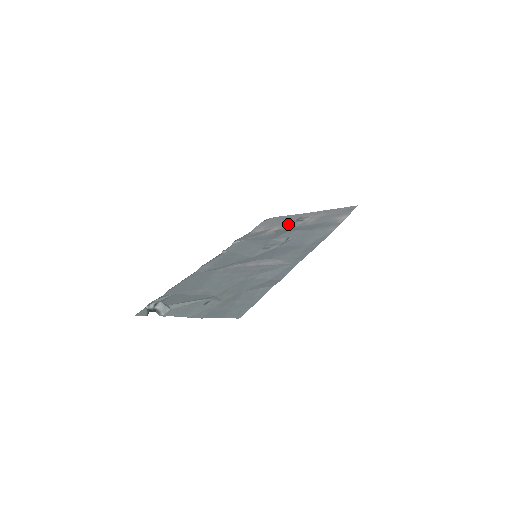
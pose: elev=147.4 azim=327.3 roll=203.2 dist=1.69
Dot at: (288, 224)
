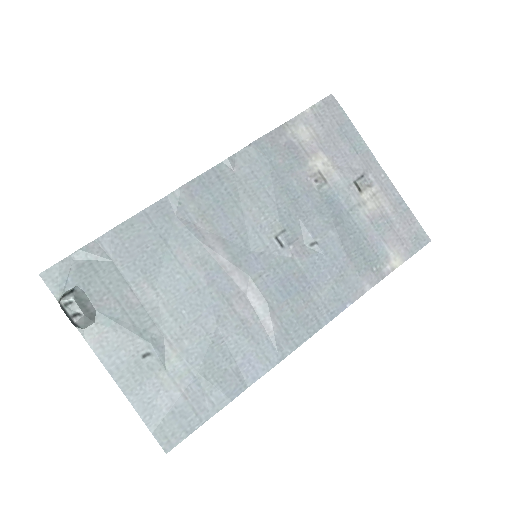
Dot at: (341, 176)
